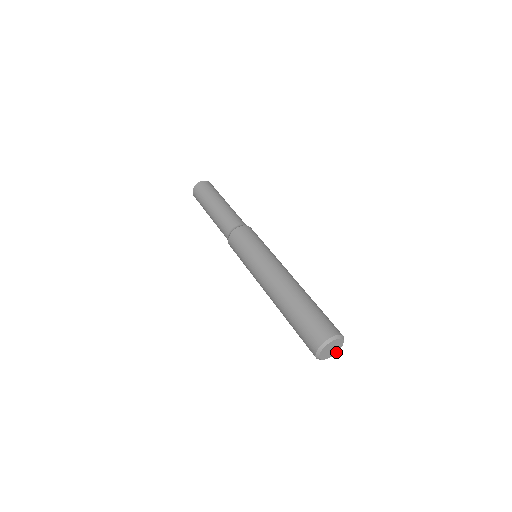
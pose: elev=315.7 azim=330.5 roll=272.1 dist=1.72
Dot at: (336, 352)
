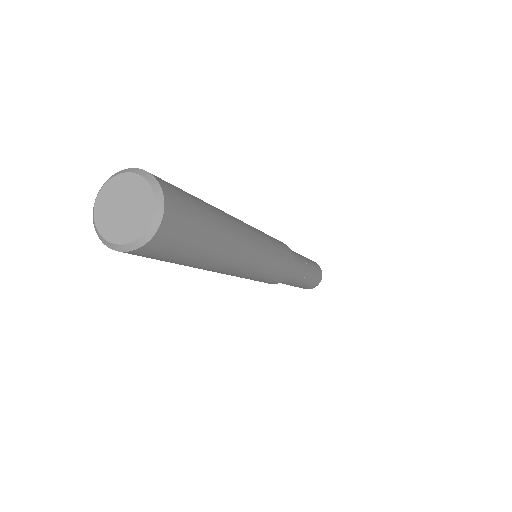
Dot at: (153, 211)
